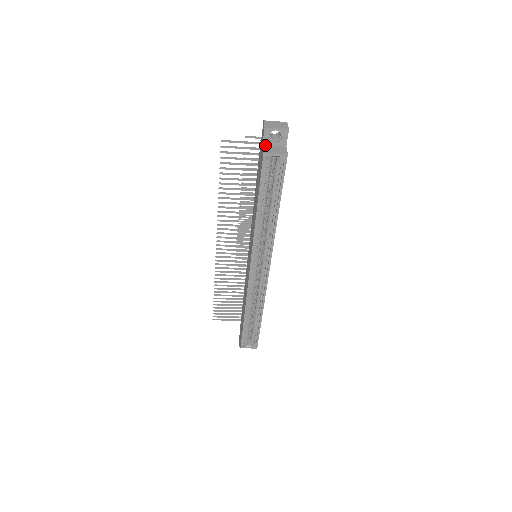
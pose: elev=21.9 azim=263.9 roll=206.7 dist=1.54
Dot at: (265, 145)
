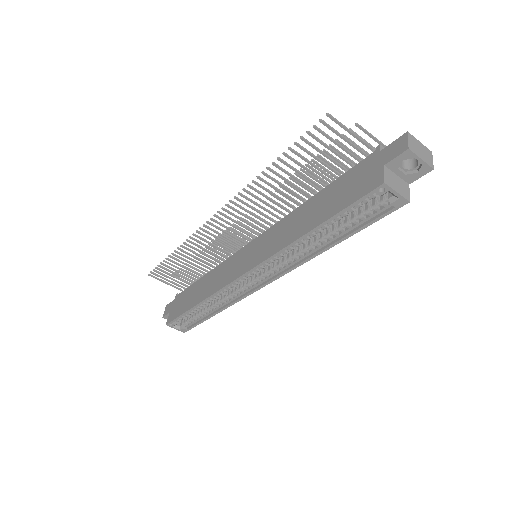
Dot at: (387, 167)
